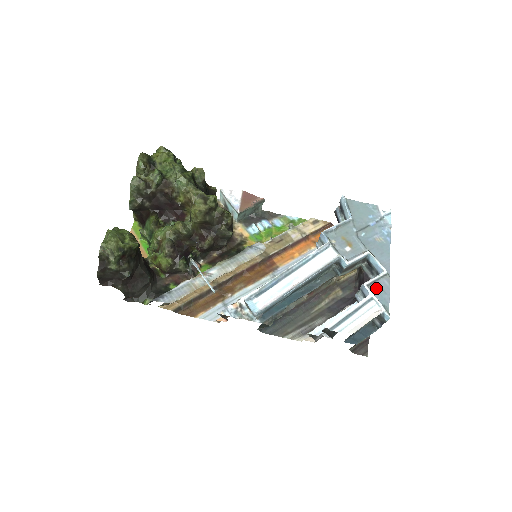
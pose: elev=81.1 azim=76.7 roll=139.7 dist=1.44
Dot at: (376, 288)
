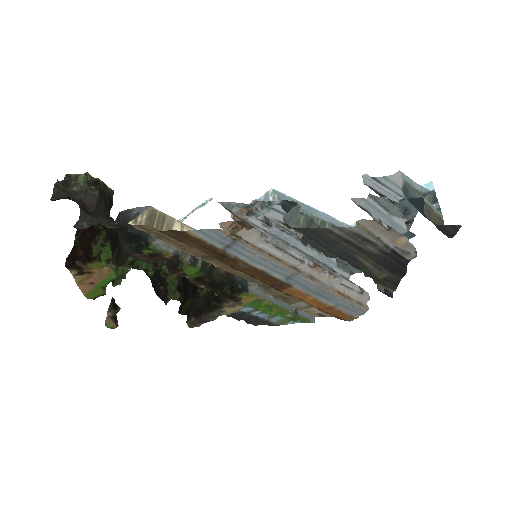
Dot at: occluded
